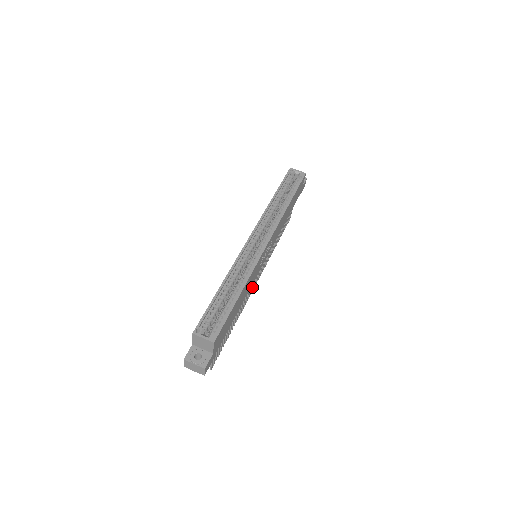
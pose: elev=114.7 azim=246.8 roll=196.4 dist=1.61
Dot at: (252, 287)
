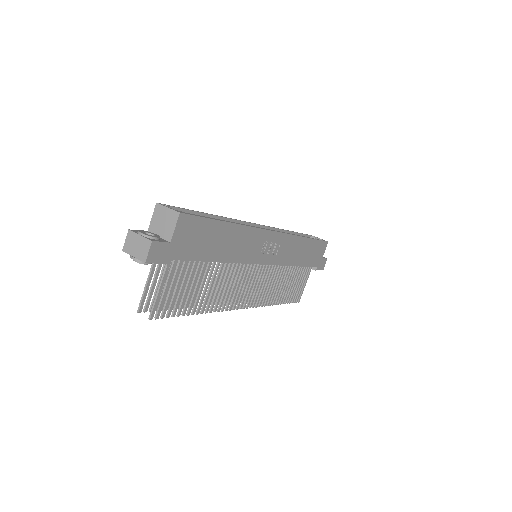
Dot at: (239, 300)
